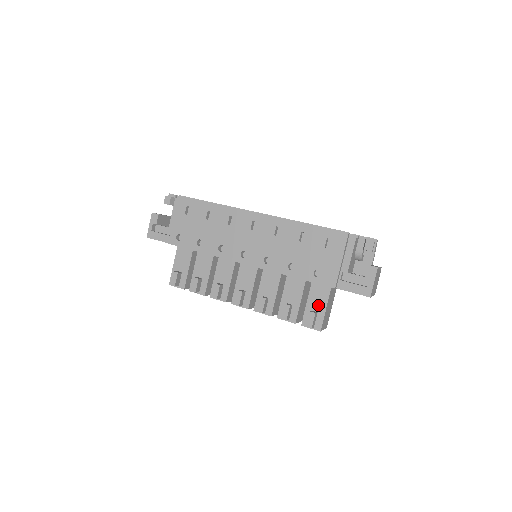
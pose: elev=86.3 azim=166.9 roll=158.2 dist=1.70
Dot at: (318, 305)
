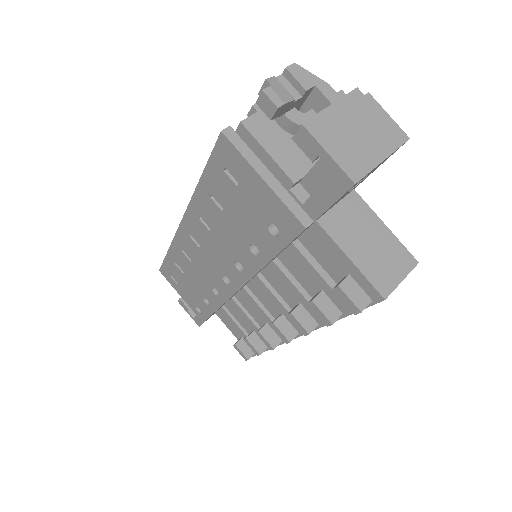
Dot at: (338, 264)
